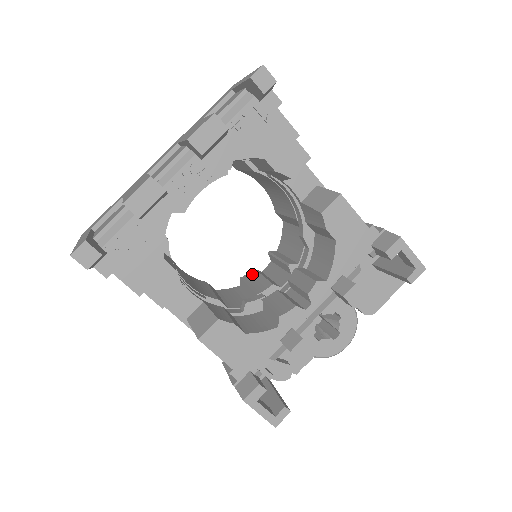
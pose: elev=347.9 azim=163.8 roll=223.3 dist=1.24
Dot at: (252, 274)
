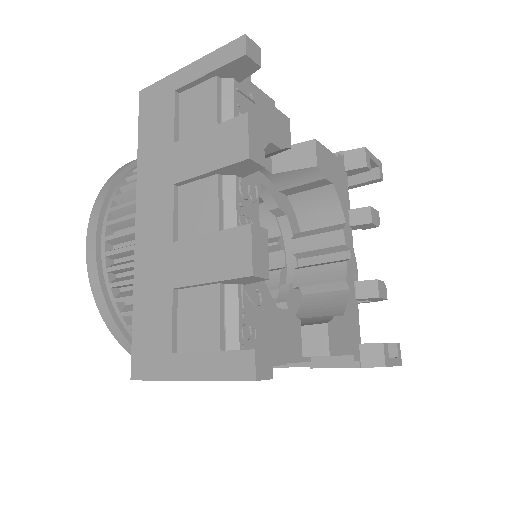
Dot at: occluded
